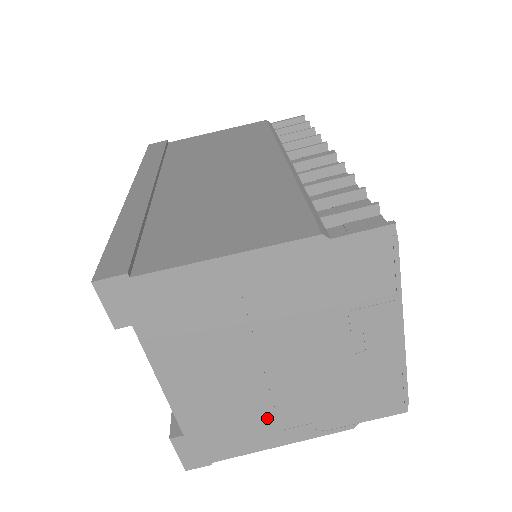
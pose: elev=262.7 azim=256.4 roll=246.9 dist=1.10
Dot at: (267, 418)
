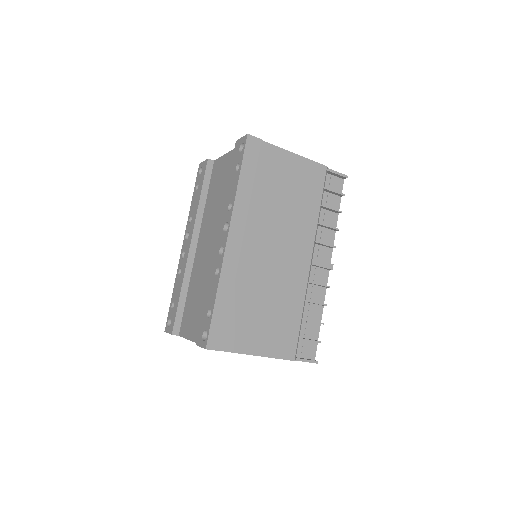
Dot at: occluded
